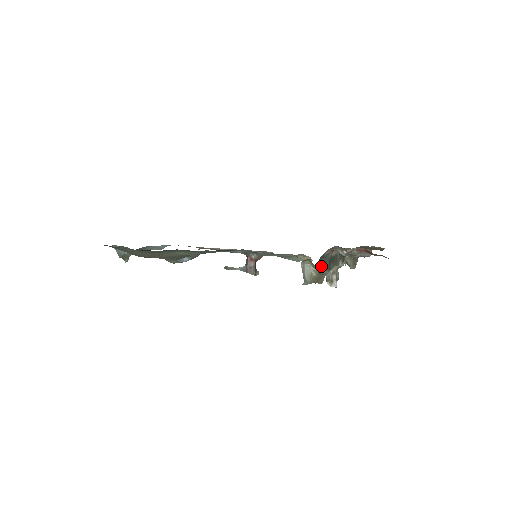
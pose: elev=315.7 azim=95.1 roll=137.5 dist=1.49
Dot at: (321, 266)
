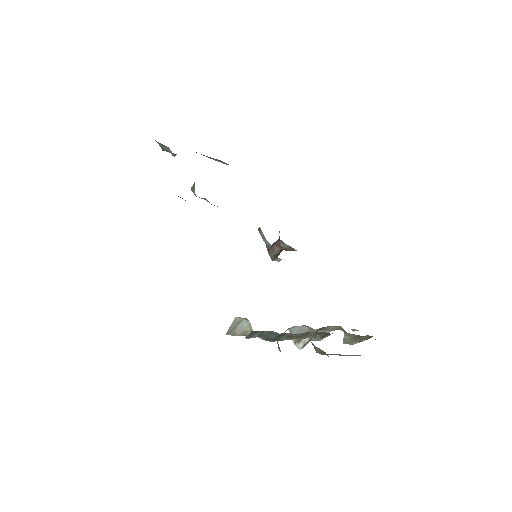
Dot at: (254, 336)
